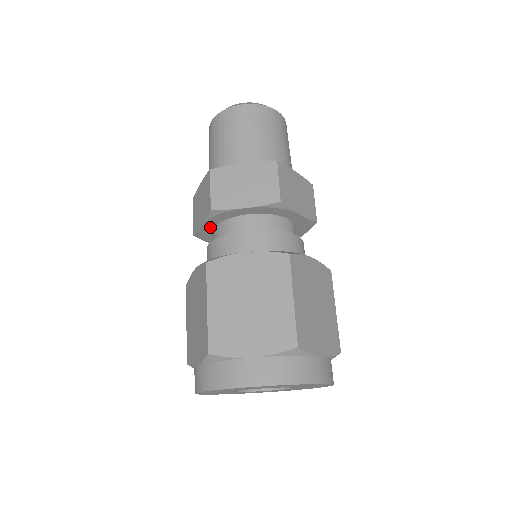
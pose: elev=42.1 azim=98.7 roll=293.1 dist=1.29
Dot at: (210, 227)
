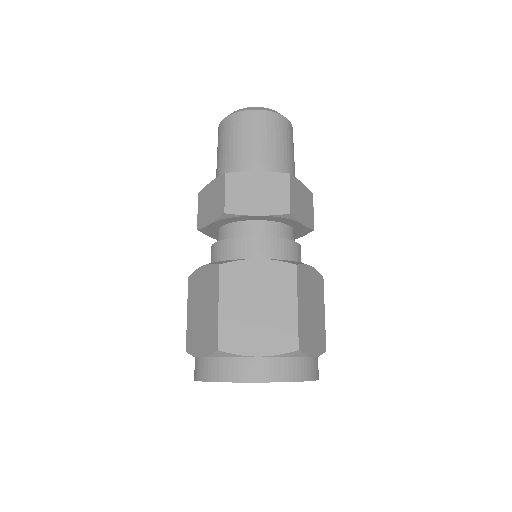
Dot at: (217, 226)
